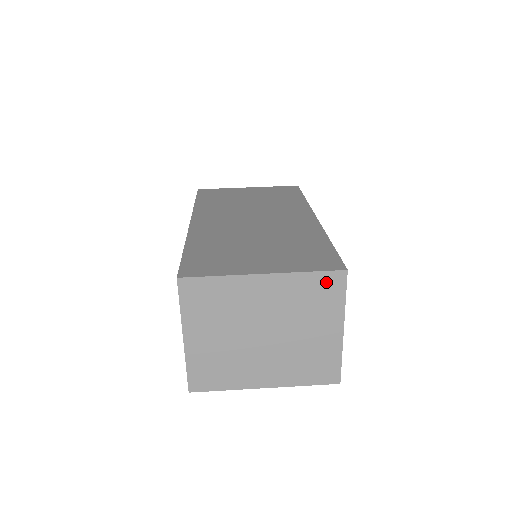
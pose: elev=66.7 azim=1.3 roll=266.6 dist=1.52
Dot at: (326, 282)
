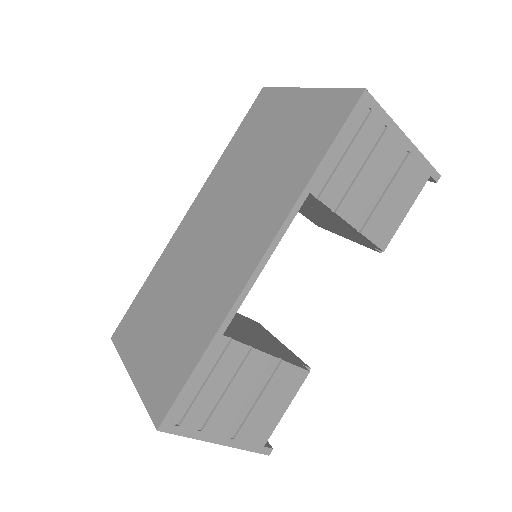
Dot at: occluded
